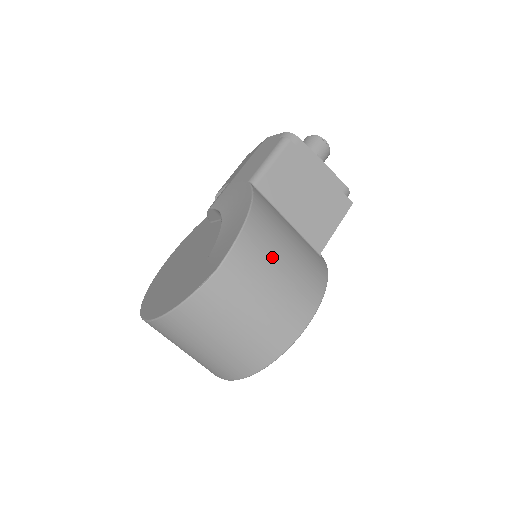
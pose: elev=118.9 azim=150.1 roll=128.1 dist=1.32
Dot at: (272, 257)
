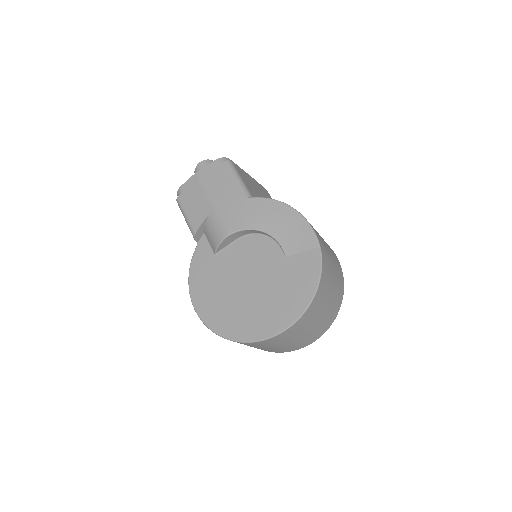
Dot at: occluded
